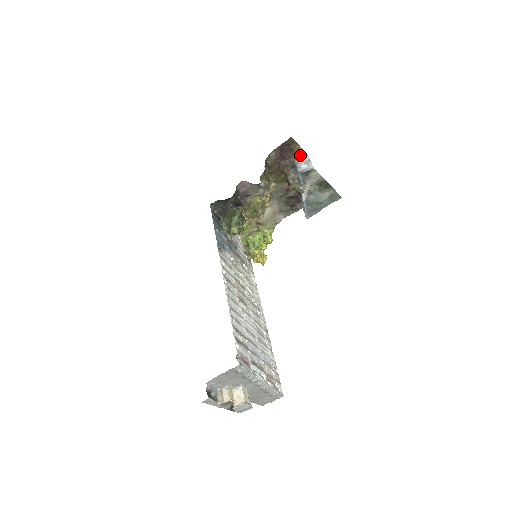
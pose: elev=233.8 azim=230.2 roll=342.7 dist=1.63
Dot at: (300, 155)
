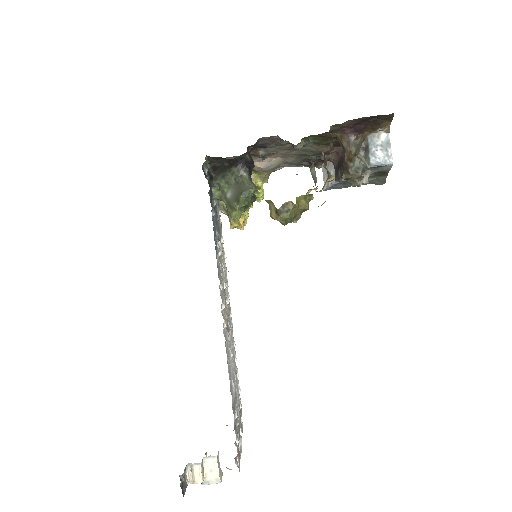
Dot at: (380, 129)
